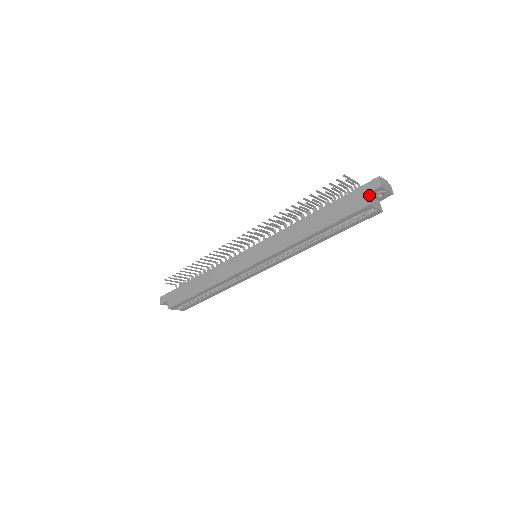
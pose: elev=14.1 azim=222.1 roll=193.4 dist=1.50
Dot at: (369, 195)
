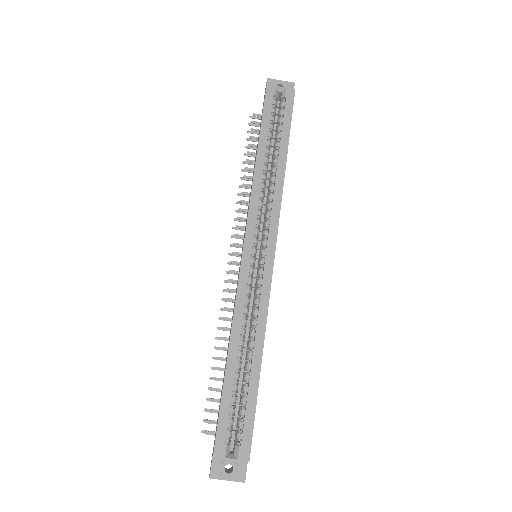
Dot at: occluded
